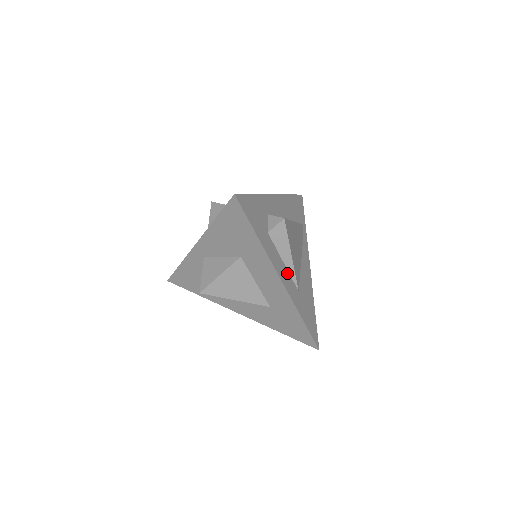
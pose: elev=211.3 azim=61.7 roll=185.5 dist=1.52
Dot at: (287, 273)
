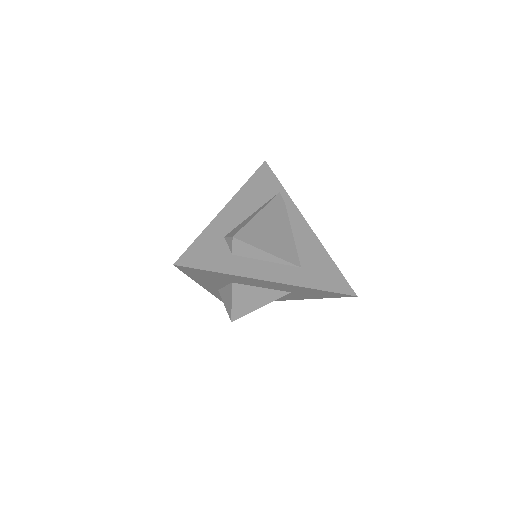
Dot at: (276, 266)
